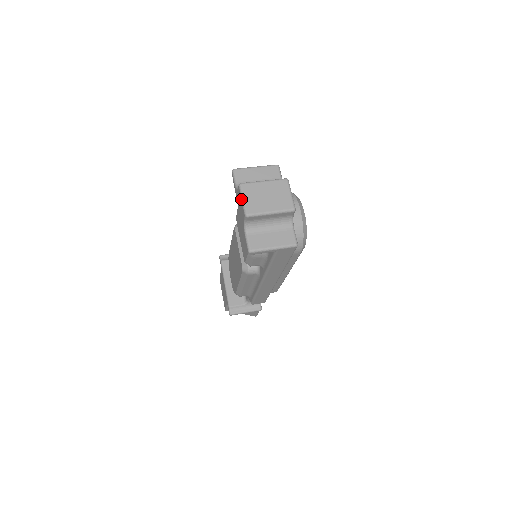
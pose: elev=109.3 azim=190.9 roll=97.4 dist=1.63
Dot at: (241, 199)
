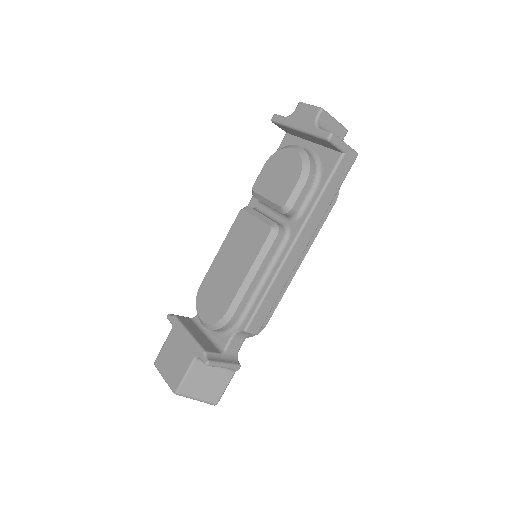
Dot at: (308, 105)
